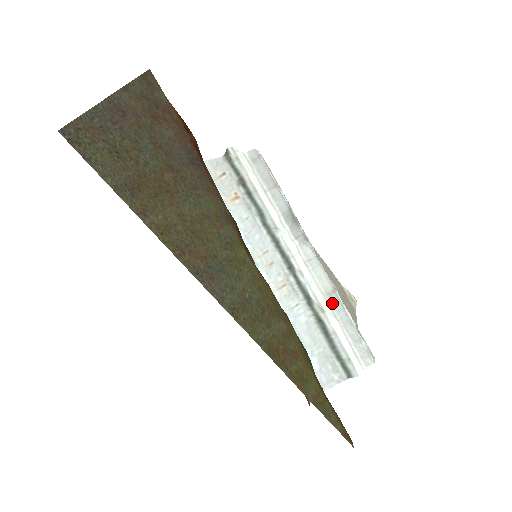
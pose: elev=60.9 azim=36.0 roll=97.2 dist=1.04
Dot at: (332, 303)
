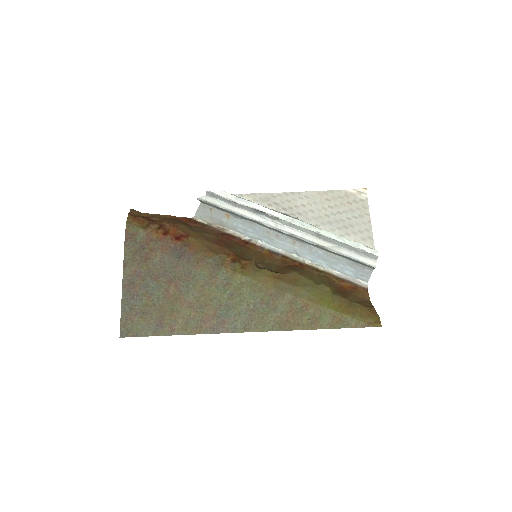
Dot at: (324, 239)
